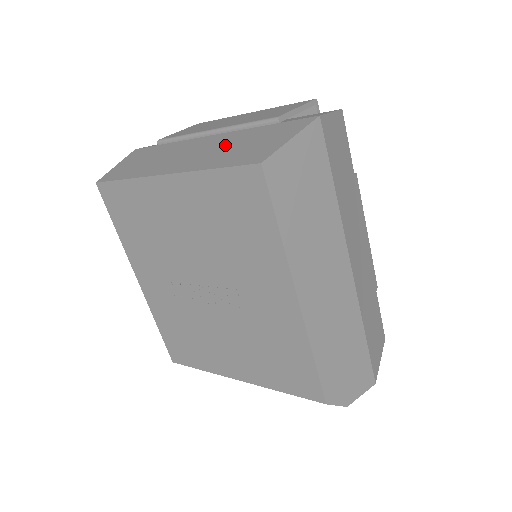
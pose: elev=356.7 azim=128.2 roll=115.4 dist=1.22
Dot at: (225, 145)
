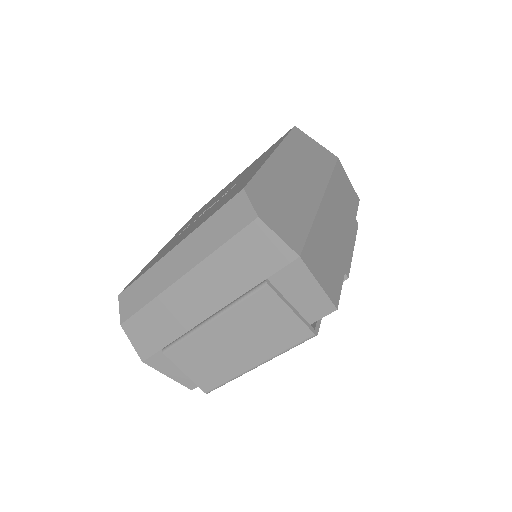
Dot at: occluded
